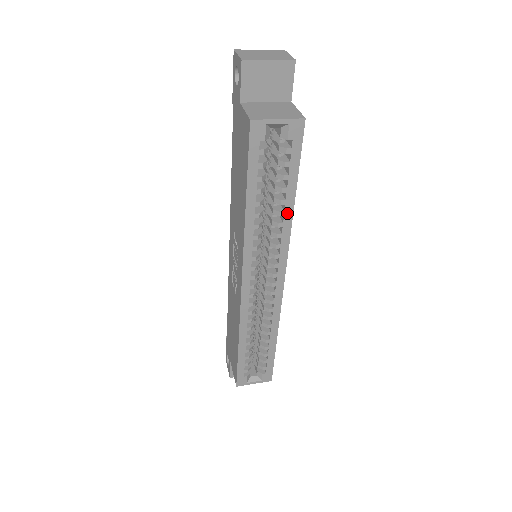
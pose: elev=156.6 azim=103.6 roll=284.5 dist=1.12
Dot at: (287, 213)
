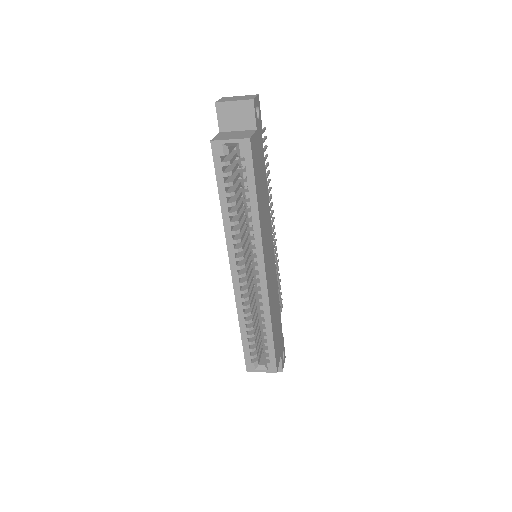
Dot at: (254, 213)
